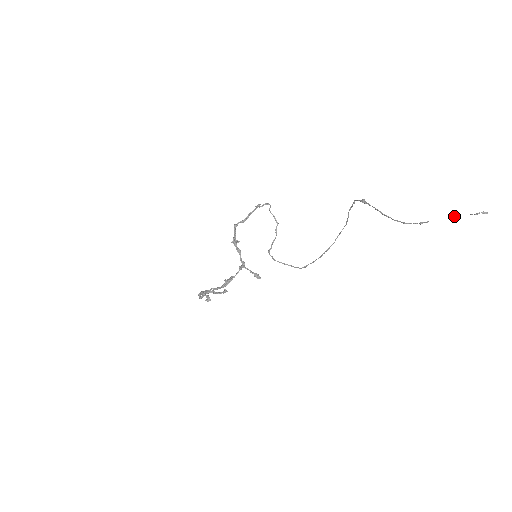
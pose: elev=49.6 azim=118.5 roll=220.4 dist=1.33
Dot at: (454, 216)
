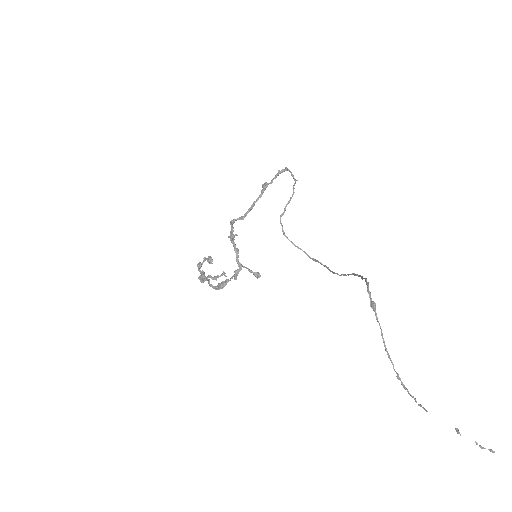
Dot at: (457, 430)
